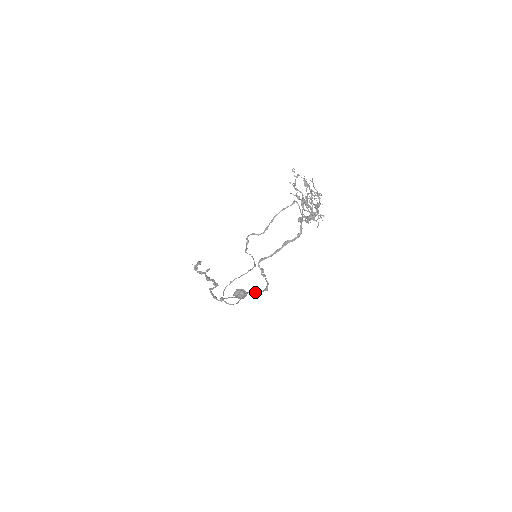
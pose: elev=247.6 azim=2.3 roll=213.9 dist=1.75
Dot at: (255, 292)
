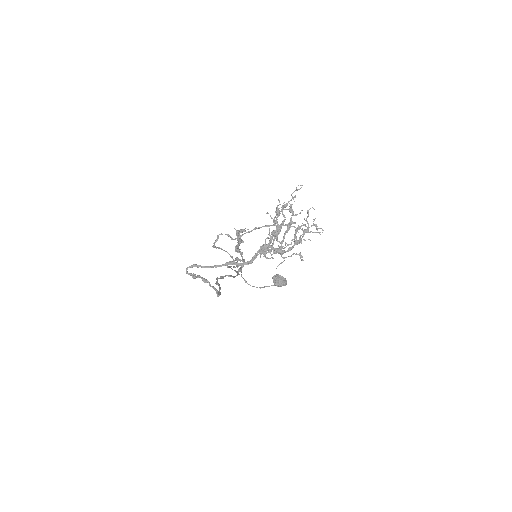
Dot at: (219, 290)
